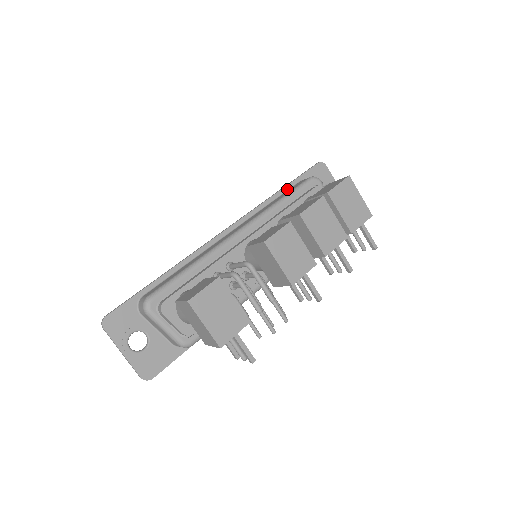
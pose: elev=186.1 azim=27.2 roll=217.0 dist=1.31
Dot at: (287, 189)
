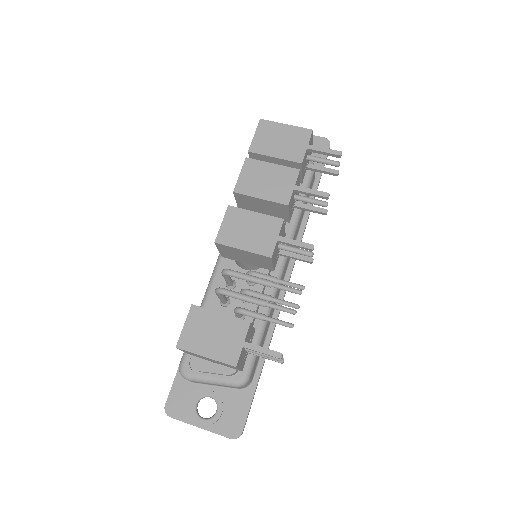
Dot at: occluded
